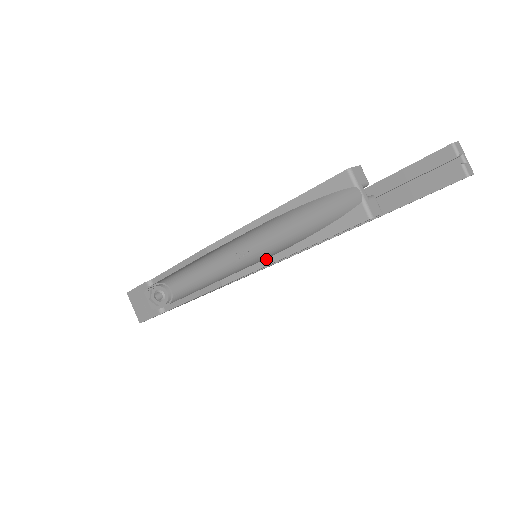
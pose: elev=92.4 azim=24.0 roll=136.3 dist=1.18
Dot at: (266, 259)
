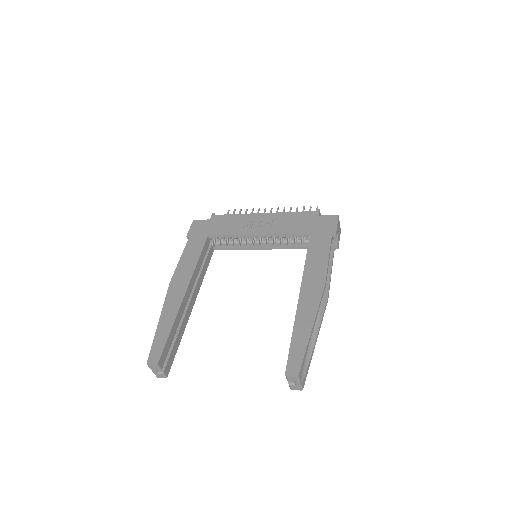
Dot at: occluded
